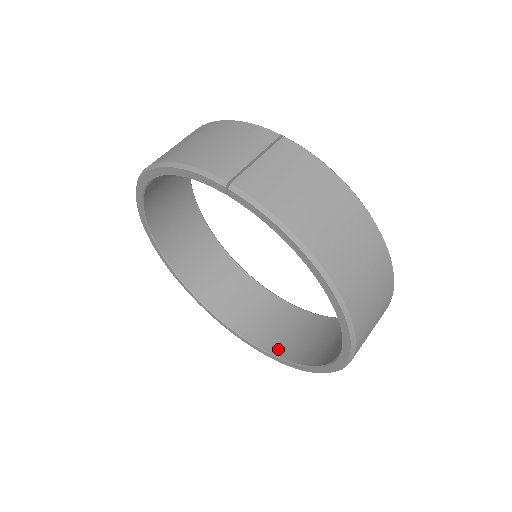
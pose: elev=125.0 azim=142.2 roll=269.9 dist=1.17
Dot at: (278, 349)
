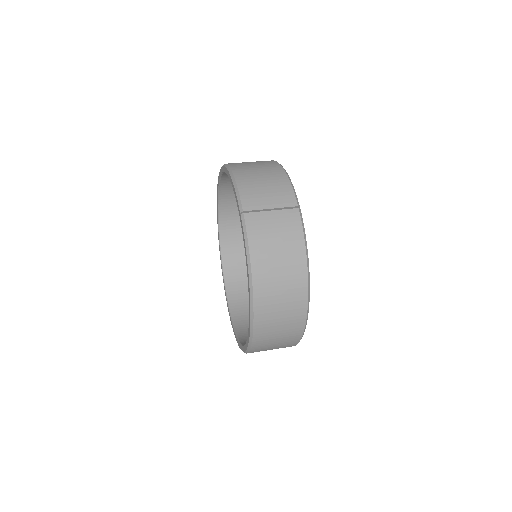
Dot at: (237, 316)
